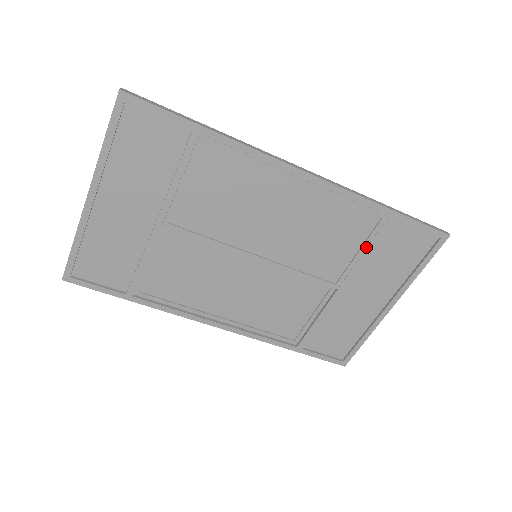
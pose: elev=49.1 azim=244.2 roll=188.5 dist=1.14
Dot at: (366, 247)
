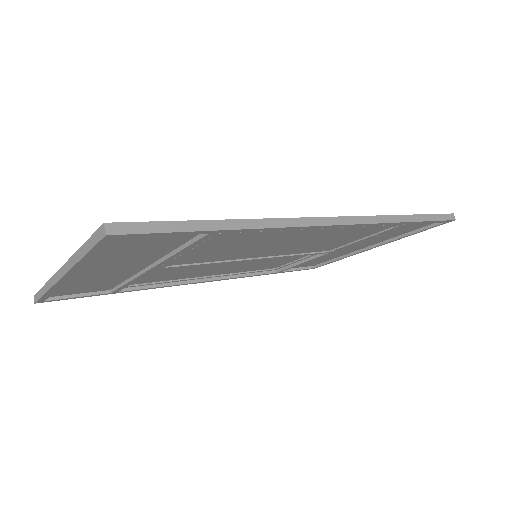
Dot at: (371, 237)
